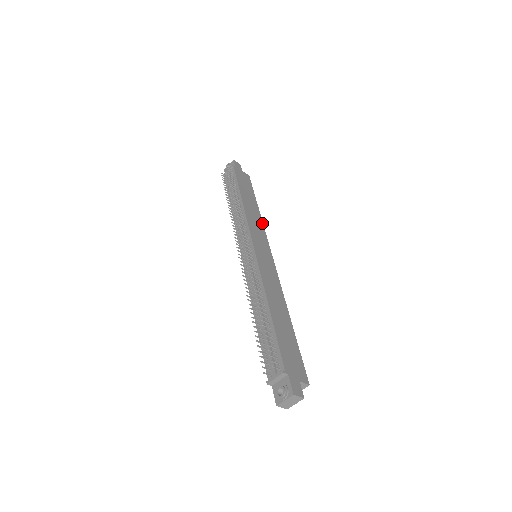
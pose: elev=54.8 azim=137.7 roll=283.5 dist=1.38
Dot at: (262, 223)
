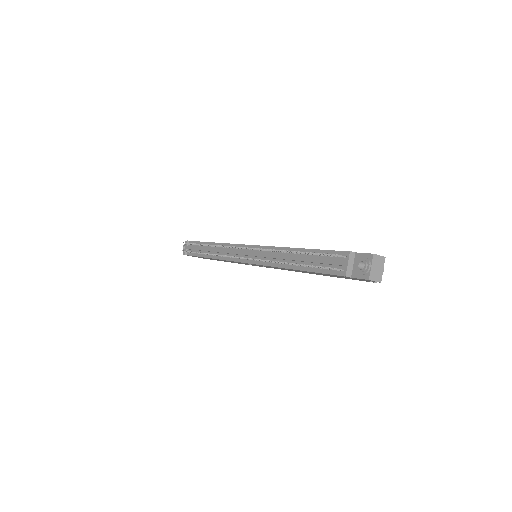
Dot at: occluded
